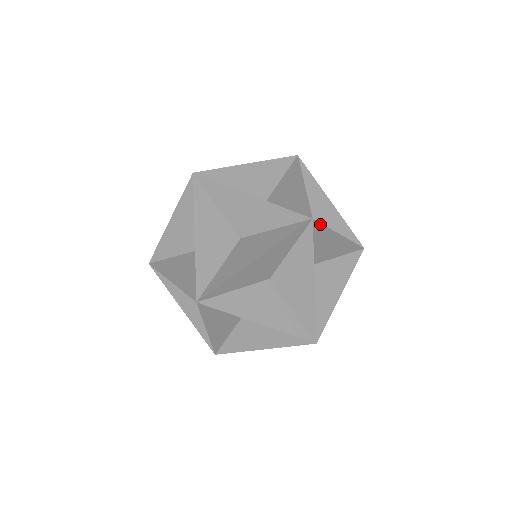
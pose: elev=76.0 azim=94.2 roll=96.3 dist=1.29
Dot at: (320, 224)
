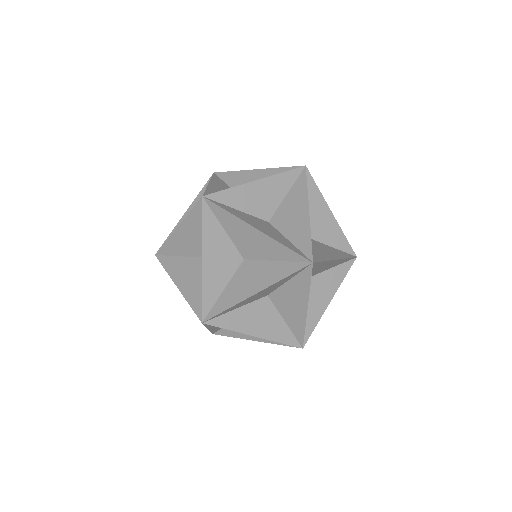
Dot at: (319, 262)
